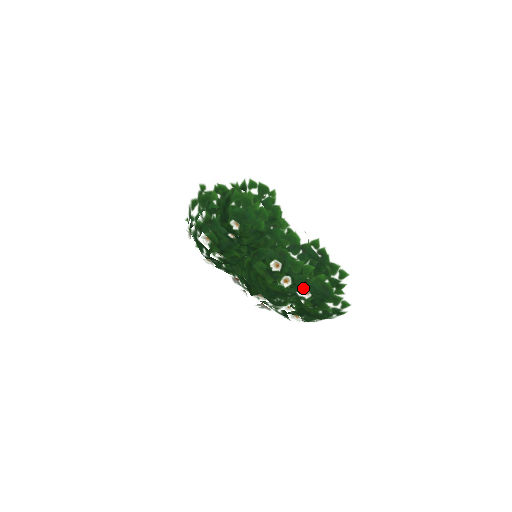
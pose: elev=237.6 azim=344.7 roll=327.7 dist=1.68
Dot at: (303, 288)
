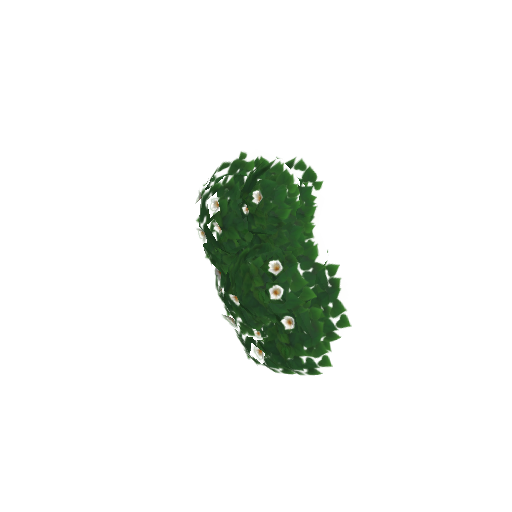
Dot at: (289, 314)
